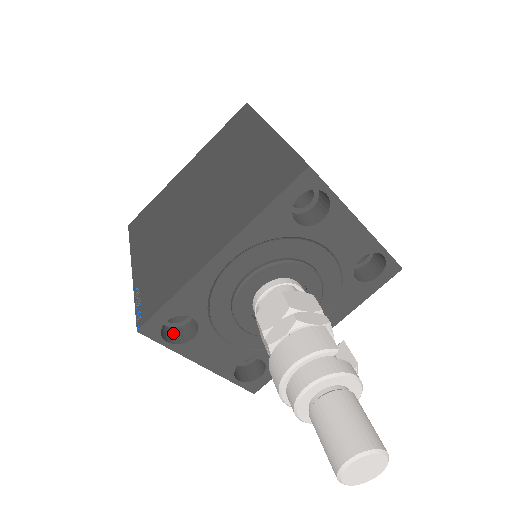
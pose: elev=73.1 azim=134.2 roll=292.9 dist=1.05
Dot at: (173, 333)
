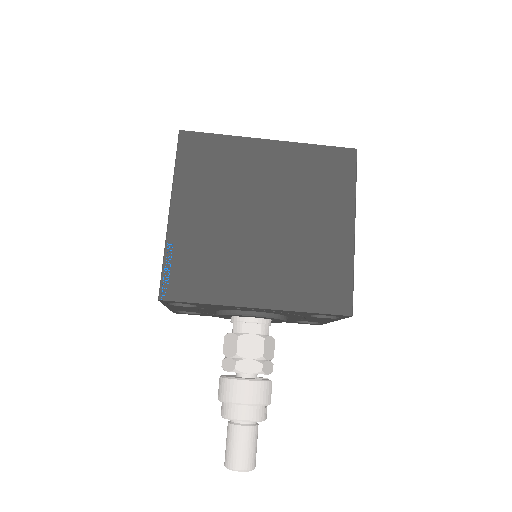
Dot at: occluded
